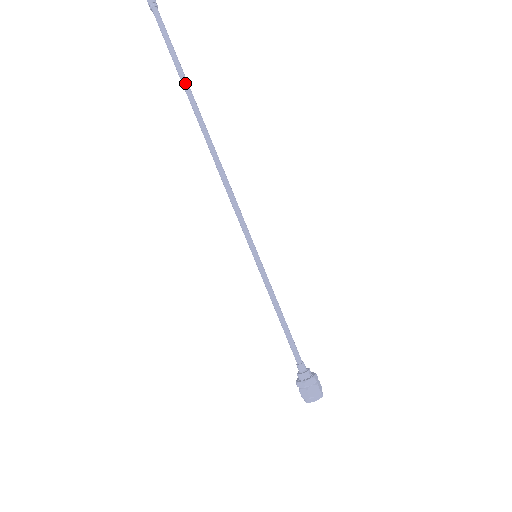
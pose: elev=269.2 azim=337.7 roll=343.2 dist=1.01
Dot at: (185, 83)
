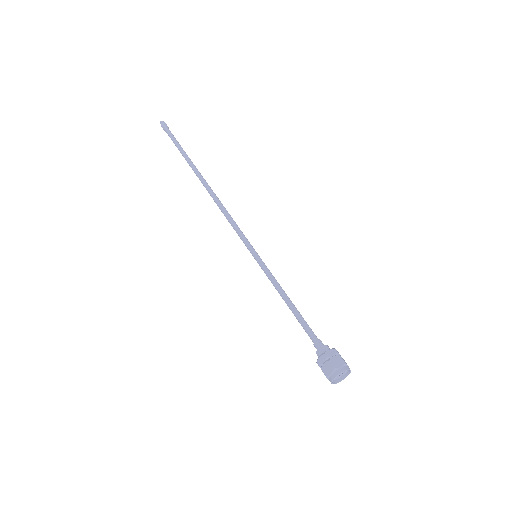
Dot at: (188, 159)
